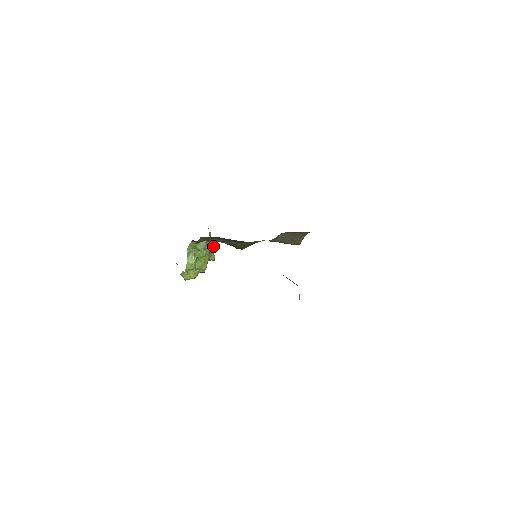
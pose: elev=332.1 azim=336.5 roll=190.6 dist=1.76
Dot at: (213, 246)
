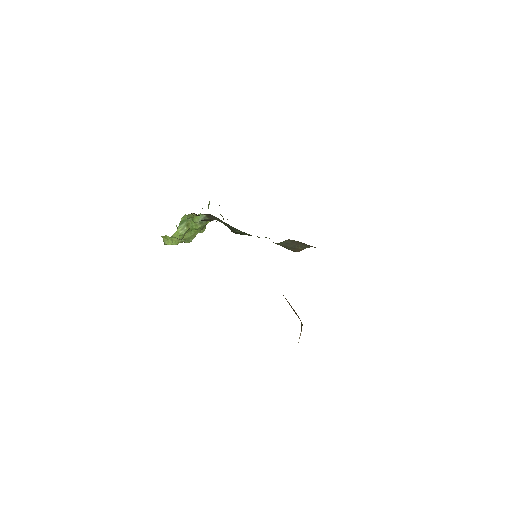
Dot at: occluded
